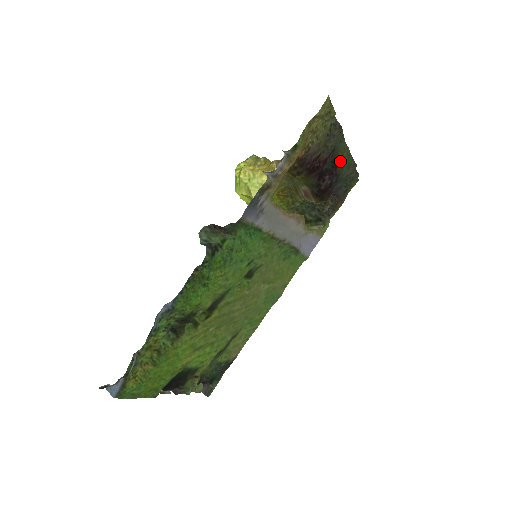
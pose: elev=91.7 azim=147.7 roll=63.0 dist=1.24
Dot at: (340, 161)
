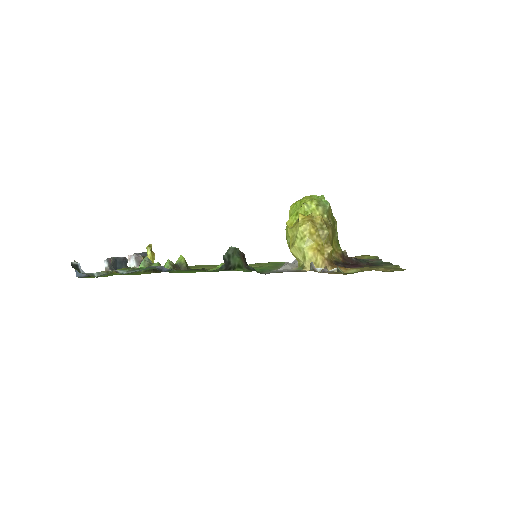
Dot at: occluded
